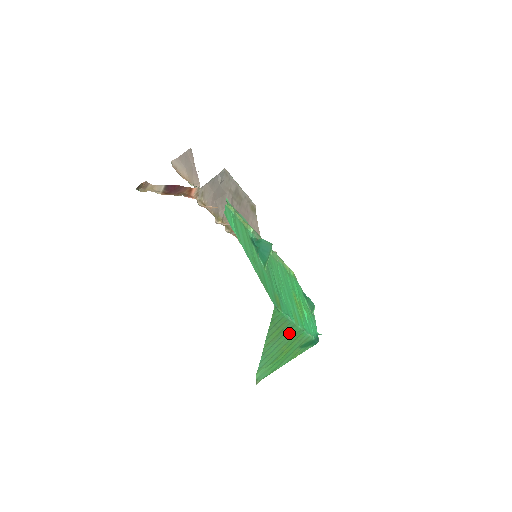
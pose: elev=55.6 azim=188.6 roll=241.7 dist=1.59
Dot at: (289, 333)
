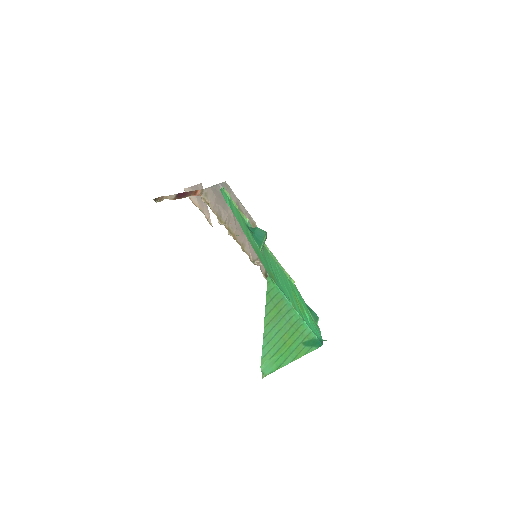
Dot at: (288, 318)
